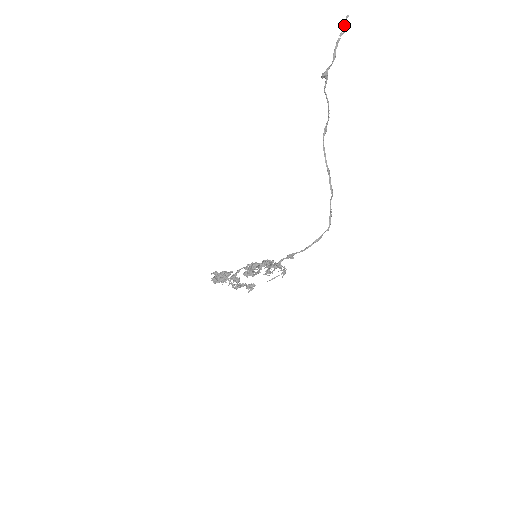
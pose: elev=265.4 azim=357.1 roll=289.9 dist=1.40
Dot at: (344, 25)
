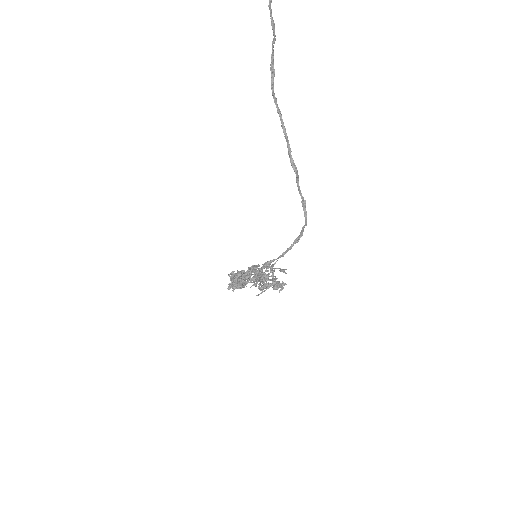
Dot at: out of frame
